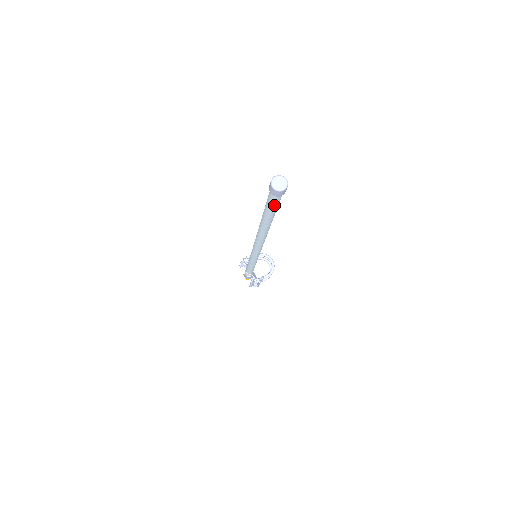
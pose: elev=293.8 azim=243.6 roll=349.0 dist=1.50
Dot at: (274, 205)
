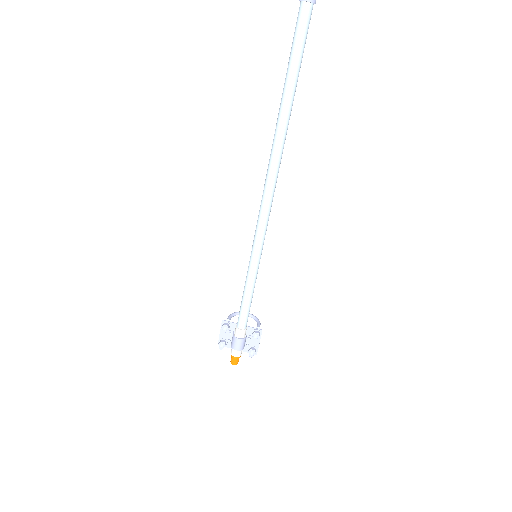
Dot at: (306, 37)
